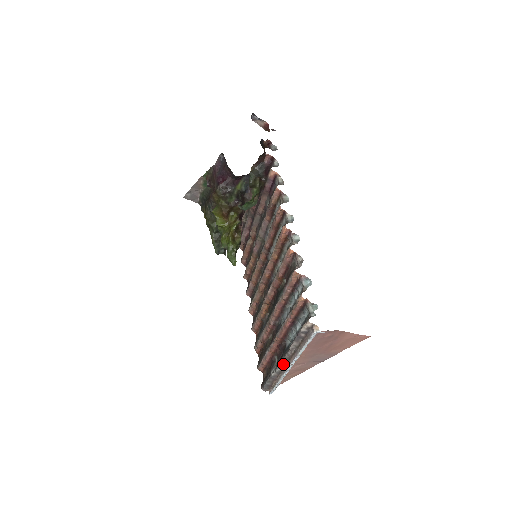
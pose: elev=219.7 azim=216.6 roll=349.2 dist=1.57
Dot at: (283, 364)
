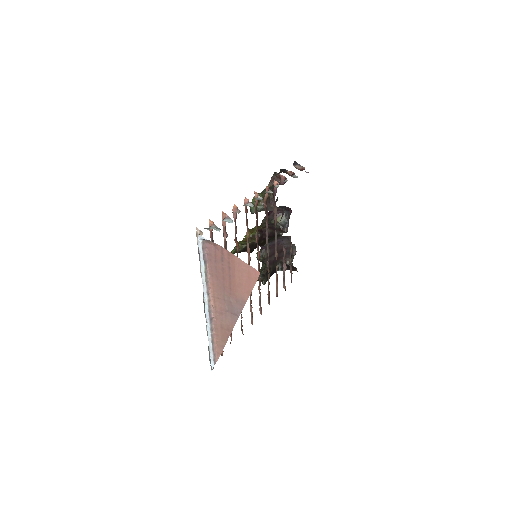
Dot at: occluded
